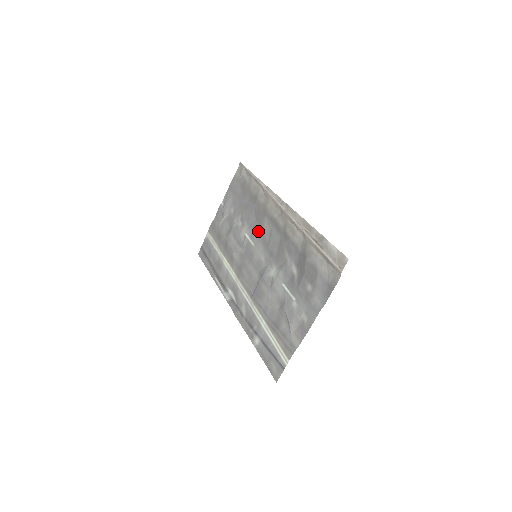
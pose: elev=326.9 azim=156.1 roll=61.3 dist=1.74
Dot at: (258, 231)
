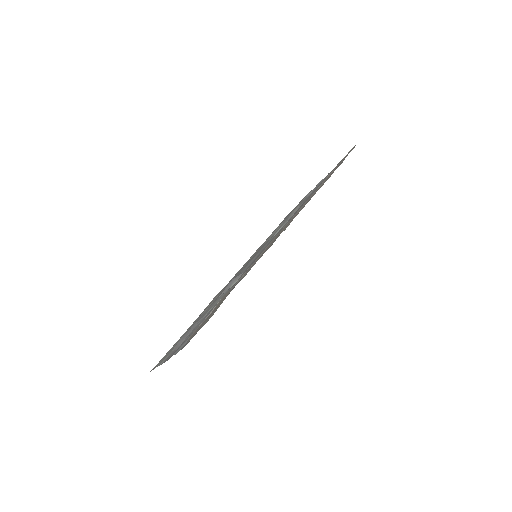
Dot at: (277, 233)
